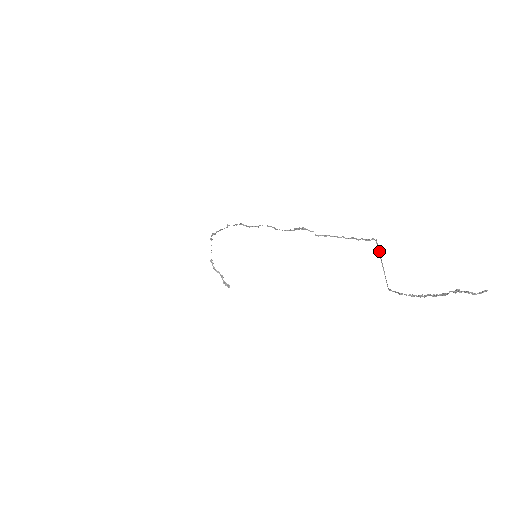
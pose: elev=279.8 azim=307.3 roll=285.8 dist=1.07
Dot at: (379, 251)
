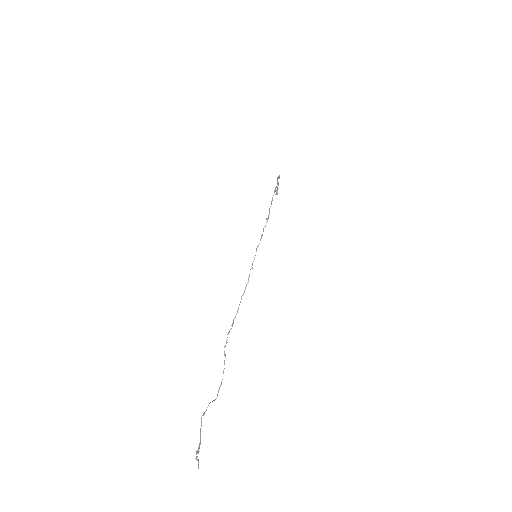
Dot at: occluded
